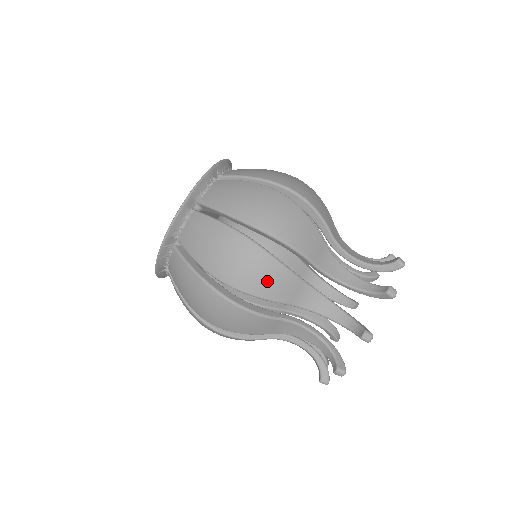
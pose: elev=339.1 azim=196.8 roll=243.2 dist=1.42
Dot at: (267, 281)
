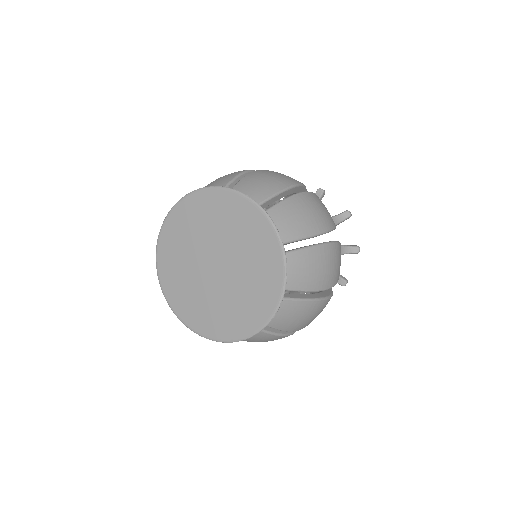
Dot at: occluded
